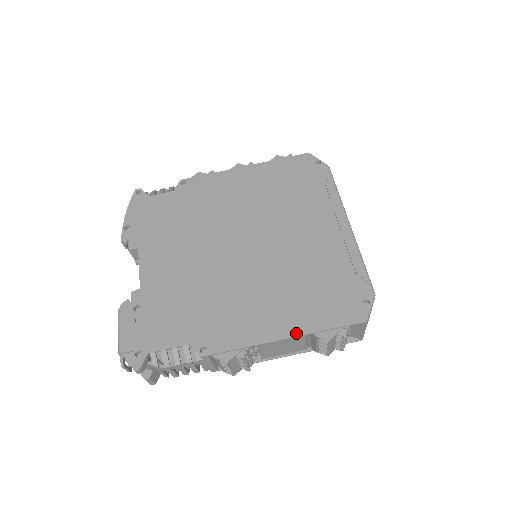
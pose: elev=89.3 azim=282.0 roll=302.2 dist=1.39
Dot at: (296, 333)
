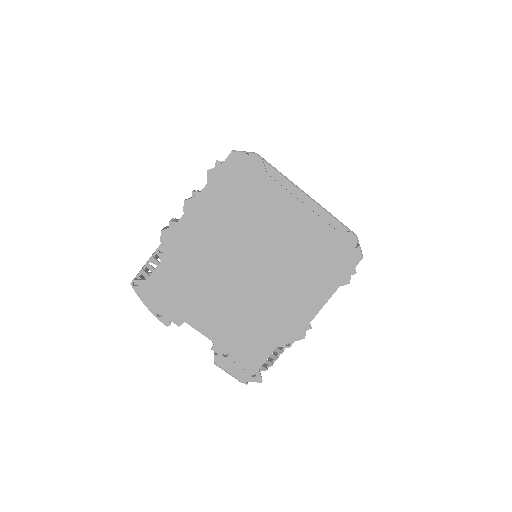
Dot at: (330, 294)
